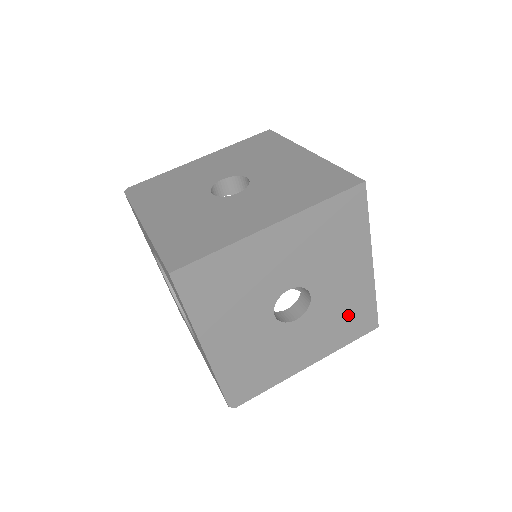
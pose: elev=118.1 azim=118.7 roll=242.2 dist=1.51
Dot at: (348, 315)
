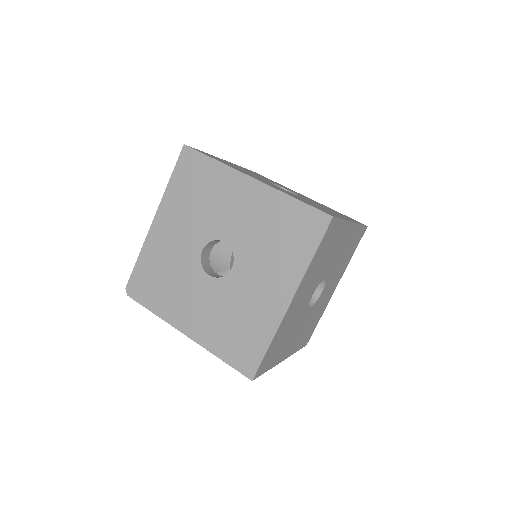
Dot at: (348, 250)
